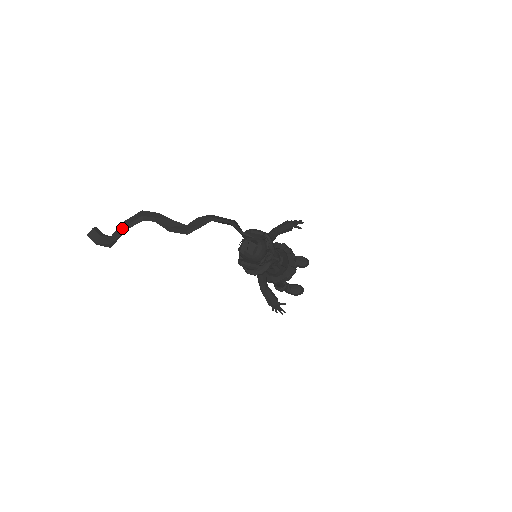
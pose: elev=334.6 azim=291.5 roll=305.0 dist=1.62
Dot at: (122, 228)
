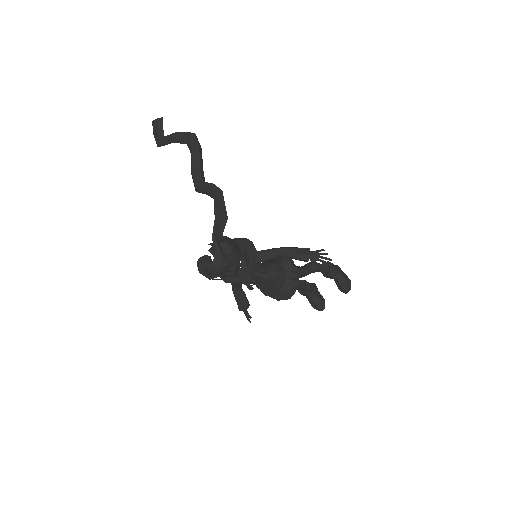
Dot at: (170, 138)
